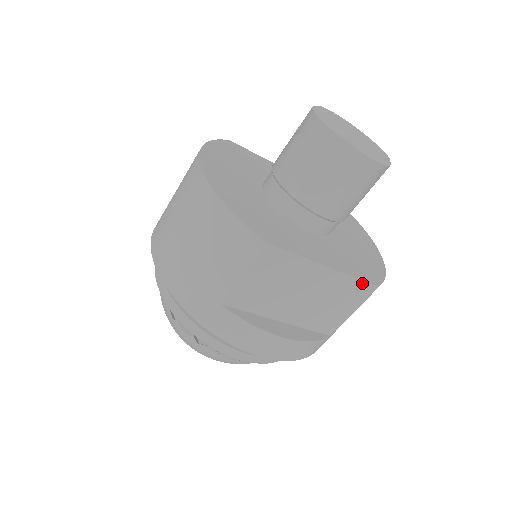
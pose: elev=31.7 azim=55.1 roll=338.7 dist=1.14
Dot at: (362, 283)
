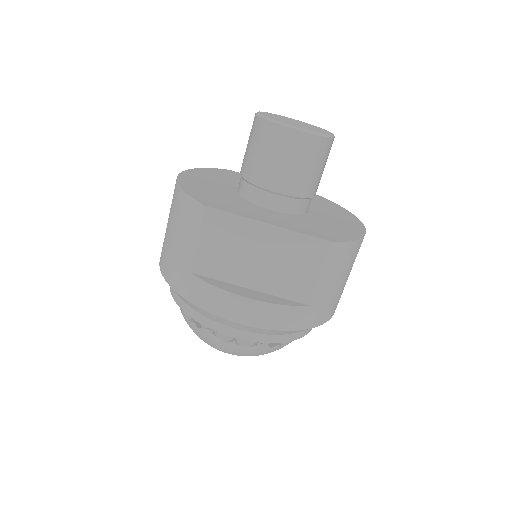
Dot at: (314, 240)
